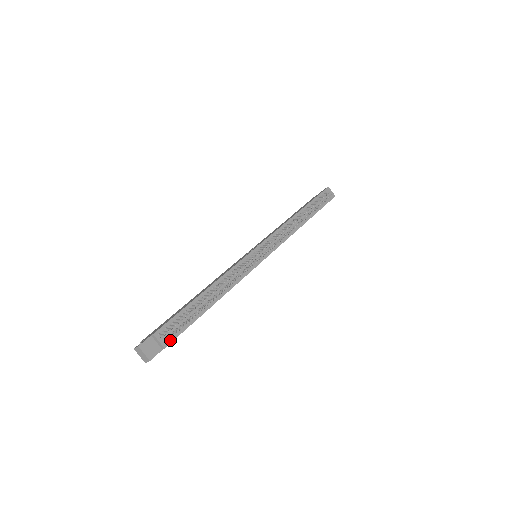
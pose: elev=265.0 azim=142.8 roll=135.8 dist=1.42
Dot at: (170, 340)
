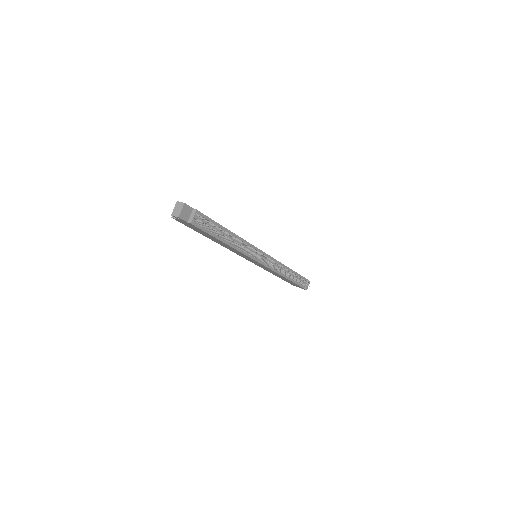
Dot at: (196, 224)
